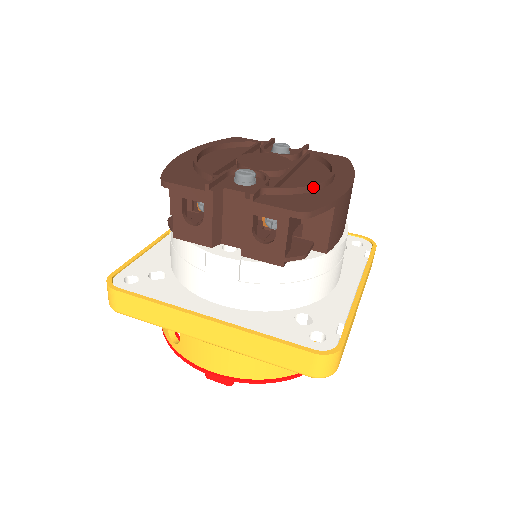
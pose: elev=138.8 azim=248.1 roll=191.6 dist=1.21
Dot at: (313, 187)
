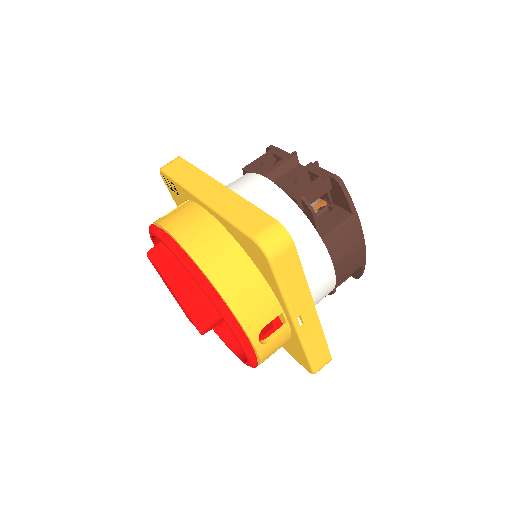
Dot at: occluded
